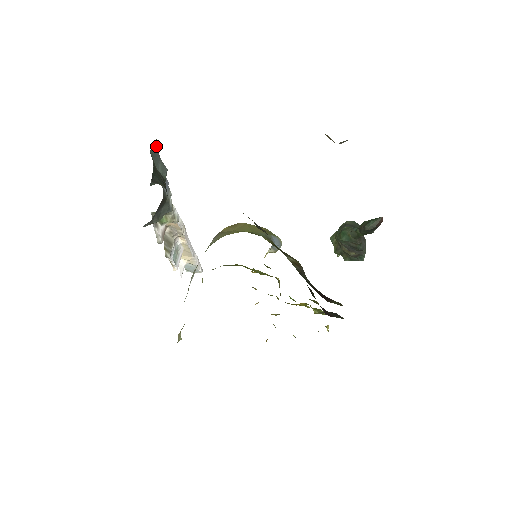
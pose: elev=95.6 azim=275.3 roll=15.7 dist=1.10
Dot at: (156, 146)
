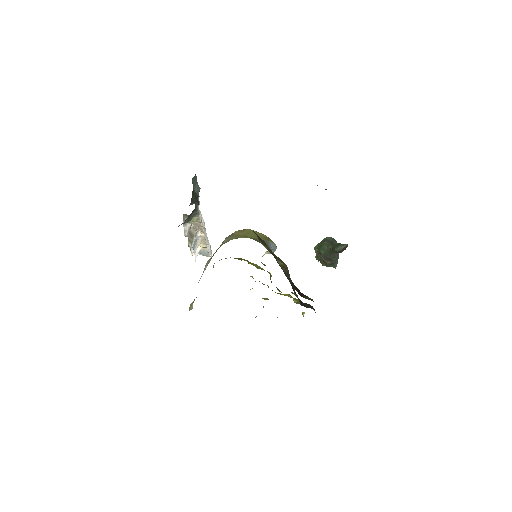
Dot at: occluded
